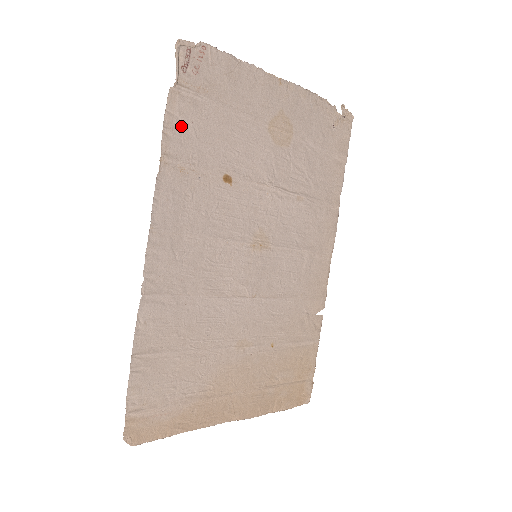
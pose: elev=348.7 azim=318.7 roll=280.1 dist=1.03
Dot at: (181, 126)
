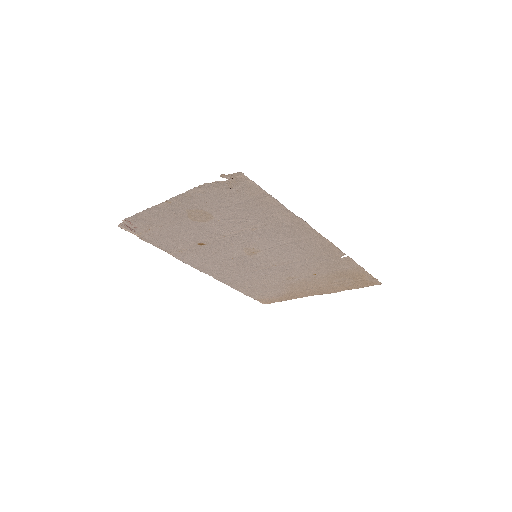
Dot at: (160, 242)
